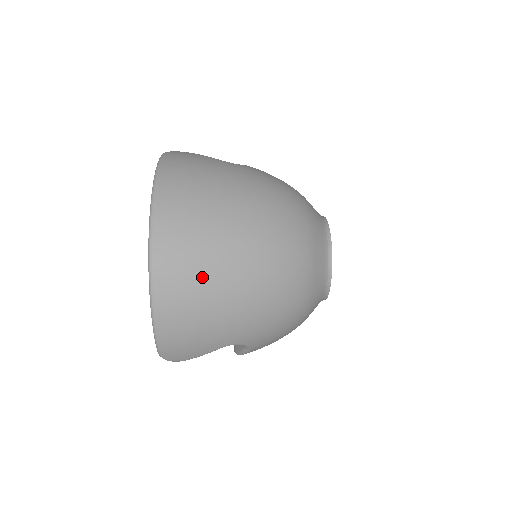
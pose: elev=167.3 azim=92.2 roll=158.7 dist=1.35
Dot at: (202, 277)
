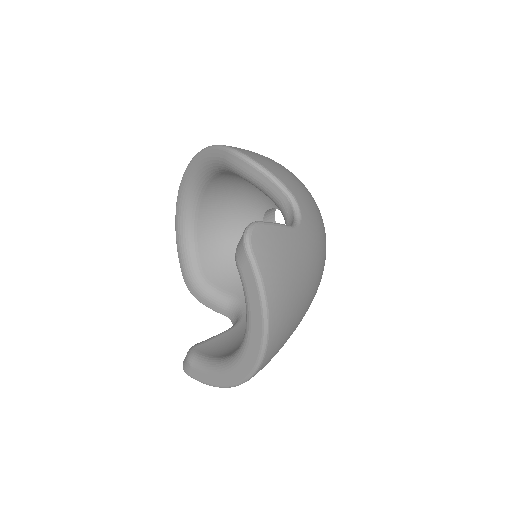
Dot at: occluded
